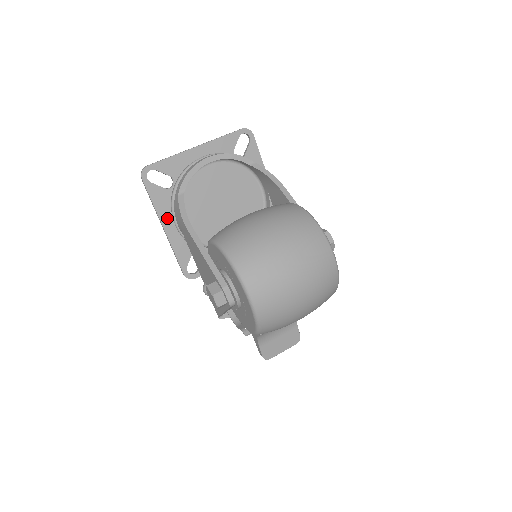
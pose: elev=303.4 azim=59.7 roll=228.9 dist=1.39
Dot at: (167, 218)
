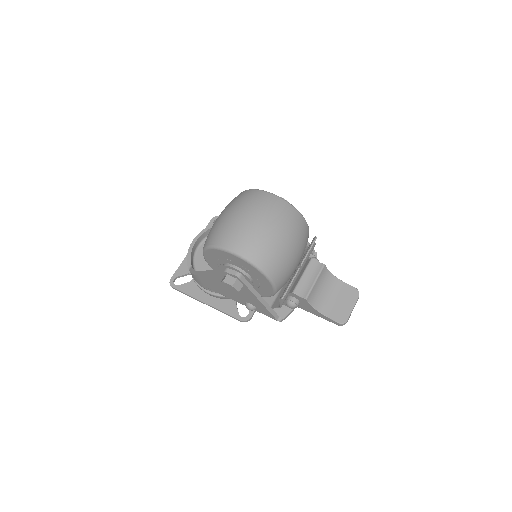
Dot at: (203, 296)
